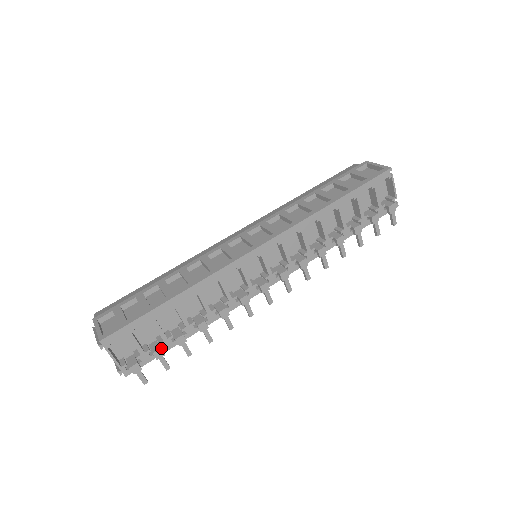
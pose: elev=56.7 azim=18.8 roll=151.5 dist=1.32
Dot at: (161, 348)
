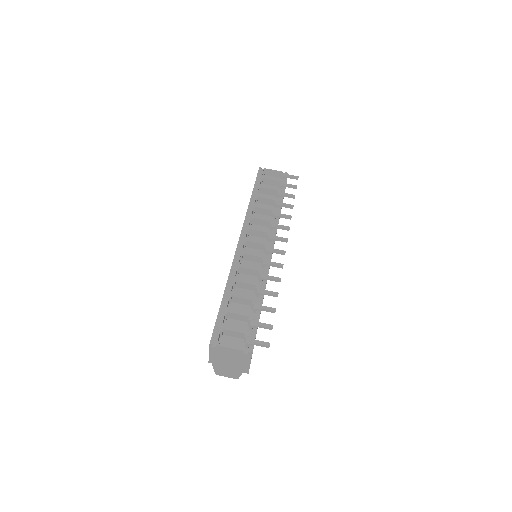
Dot at: occluded
